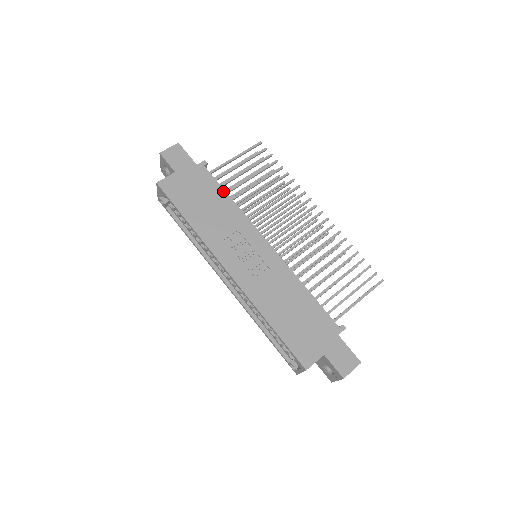
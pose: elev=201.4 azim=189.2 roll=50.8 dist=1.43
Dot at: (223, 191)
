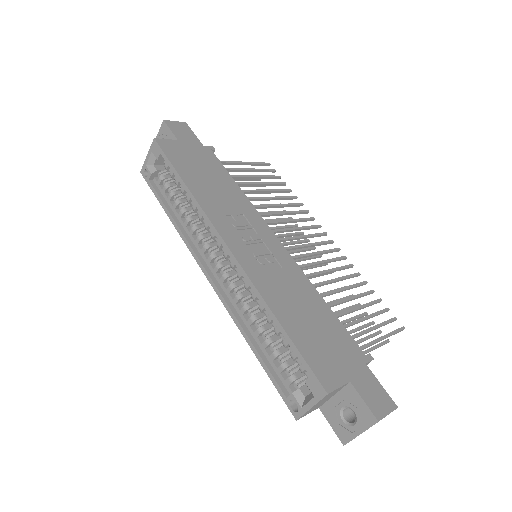
Dot at: (230, 176)
